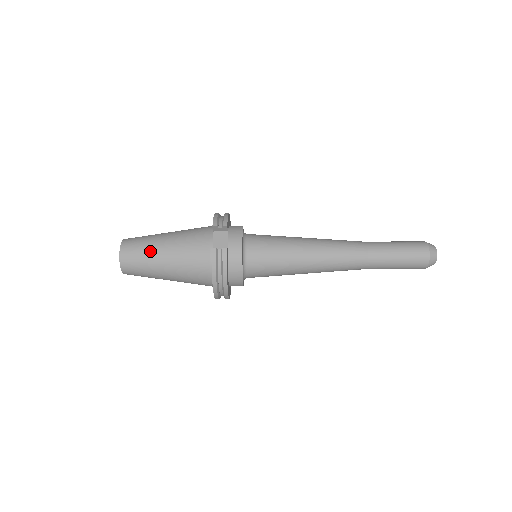
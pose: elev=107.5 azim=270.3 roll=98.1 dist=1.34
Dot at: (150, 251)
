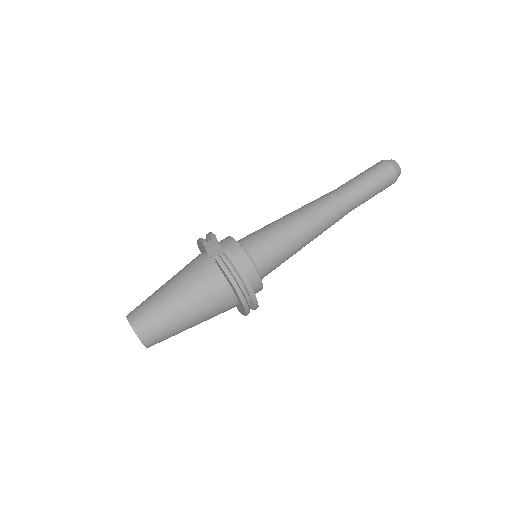
Dot at: (159, 303)
